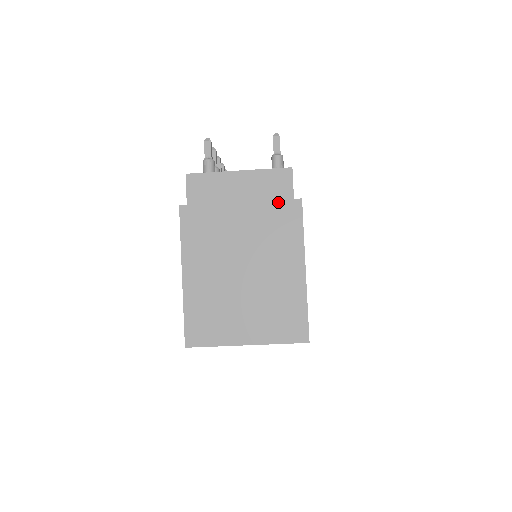
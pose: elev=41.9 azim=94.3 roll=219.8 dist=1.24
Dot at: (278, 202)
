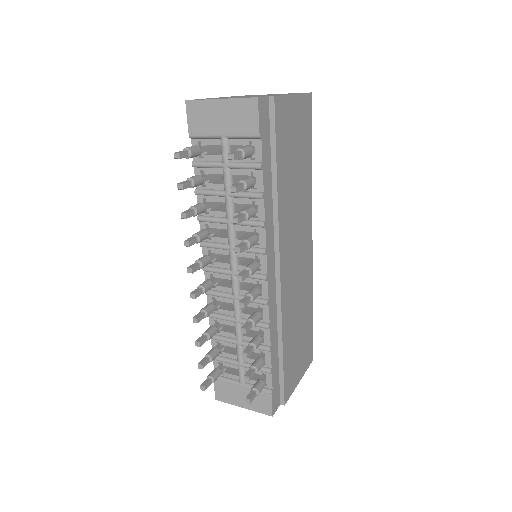
Dot at: occluded
